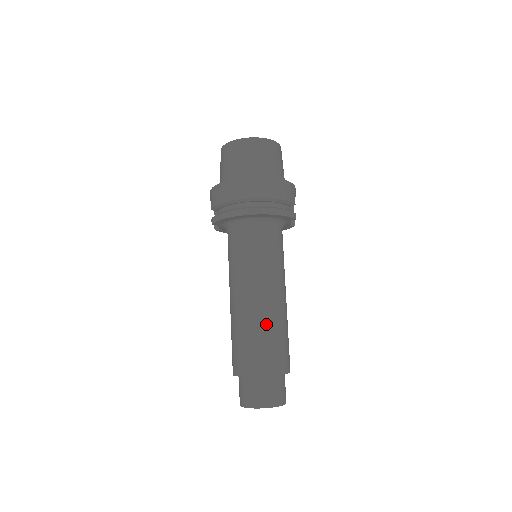
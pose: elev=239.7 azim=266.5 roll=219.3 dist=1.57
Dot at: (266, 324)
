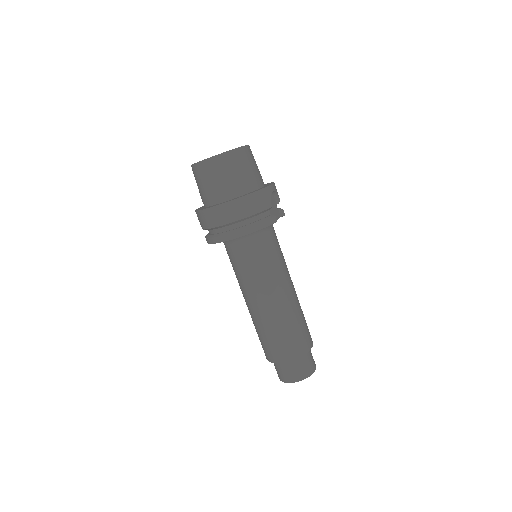
Dot at: (274, 323)
